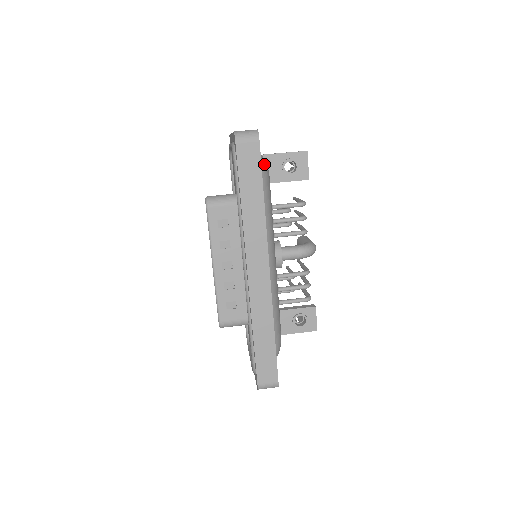
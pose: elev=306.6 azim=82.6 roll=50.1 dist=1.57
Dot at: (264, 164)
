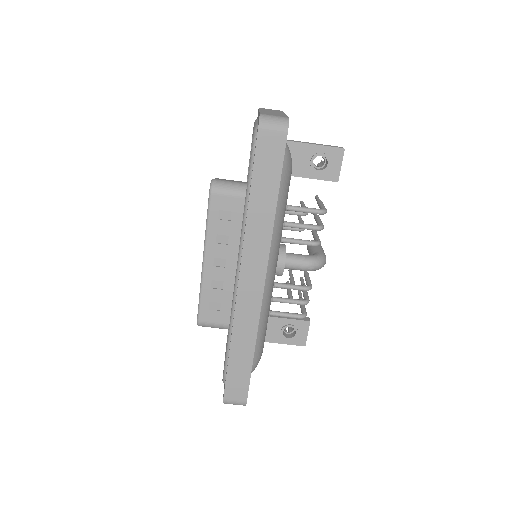
Dot at: (288, 159)
